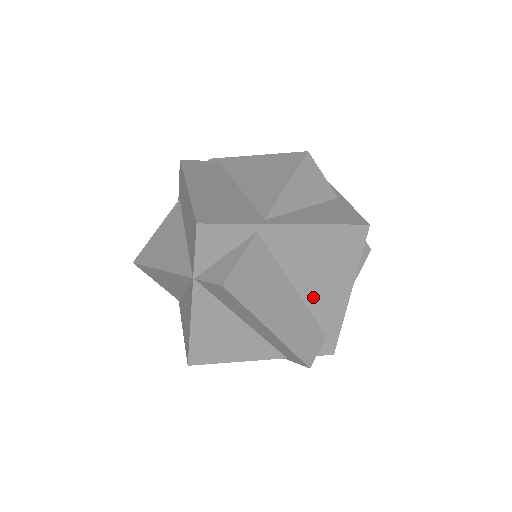
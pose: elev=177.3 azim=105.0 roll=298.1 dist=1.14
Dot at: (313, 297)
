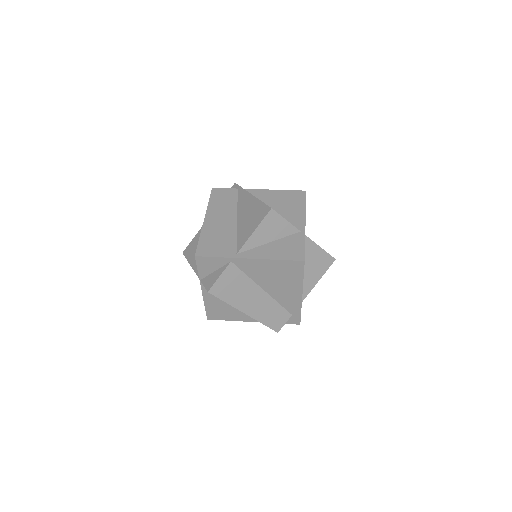
Dot at: (277, 294)
